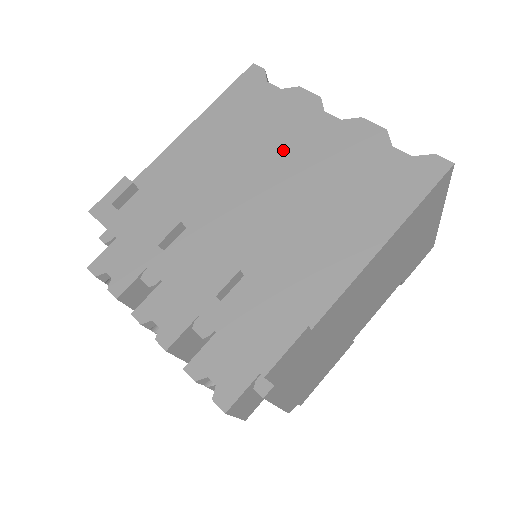
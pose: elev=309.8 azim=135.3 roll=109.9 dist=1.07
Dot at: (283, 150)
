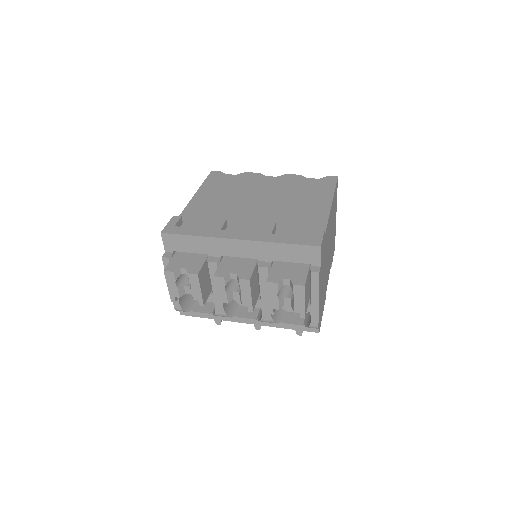
Dot at: (257, 191)
